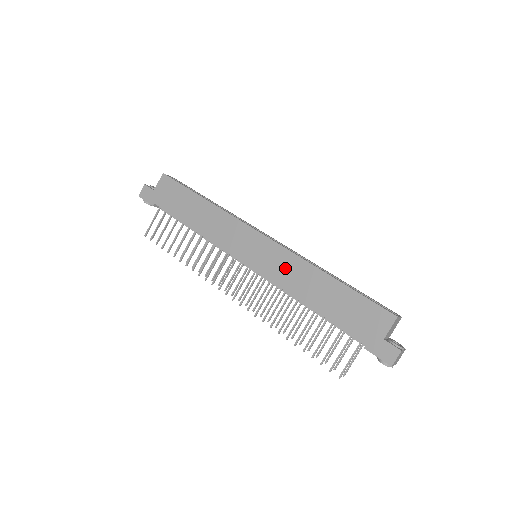
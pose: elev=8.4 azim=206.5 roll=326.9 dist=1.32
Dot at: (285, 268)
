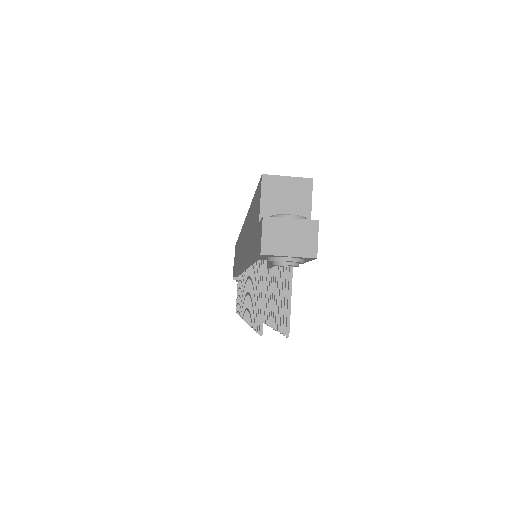
Dot at: (244, 240)
